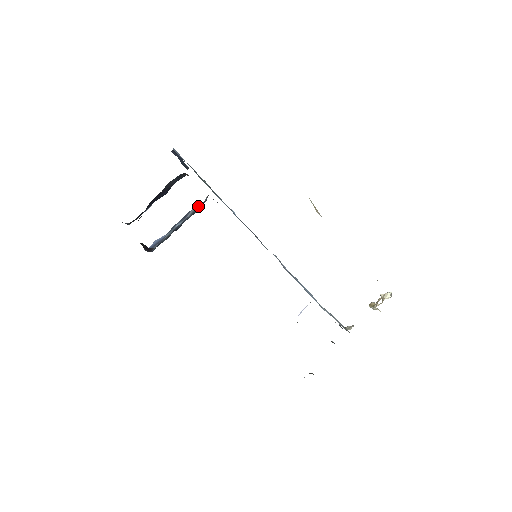
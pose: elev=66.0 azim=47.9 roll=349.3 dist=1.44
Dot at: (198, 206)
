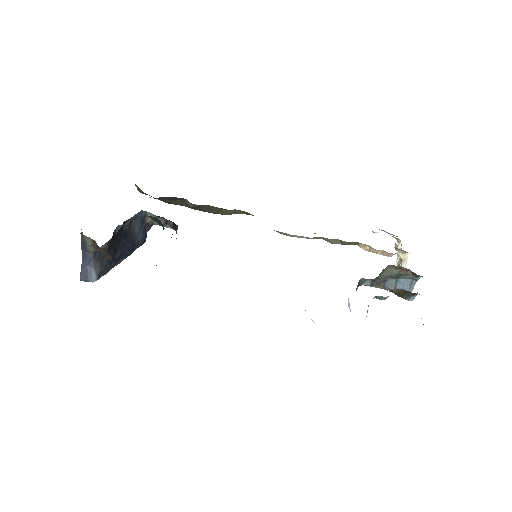
Dot at: occluded
